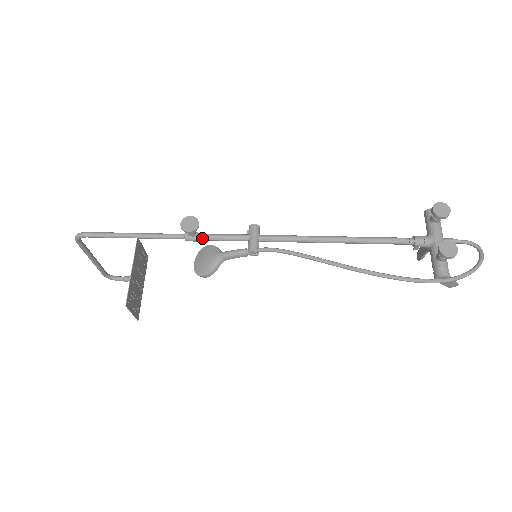
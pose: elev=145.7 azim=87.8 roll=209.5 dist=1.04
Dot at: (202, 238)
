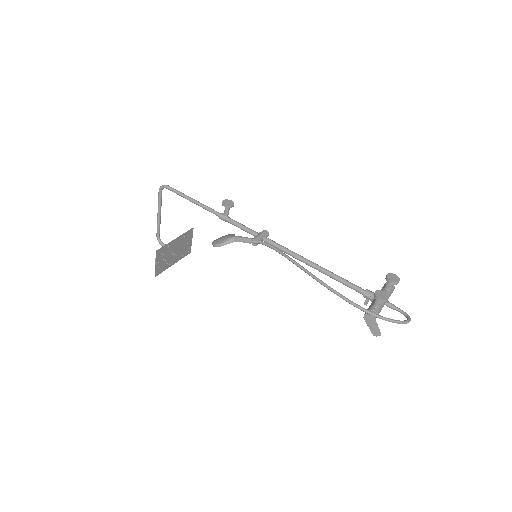
Dot at: (230, 220)
